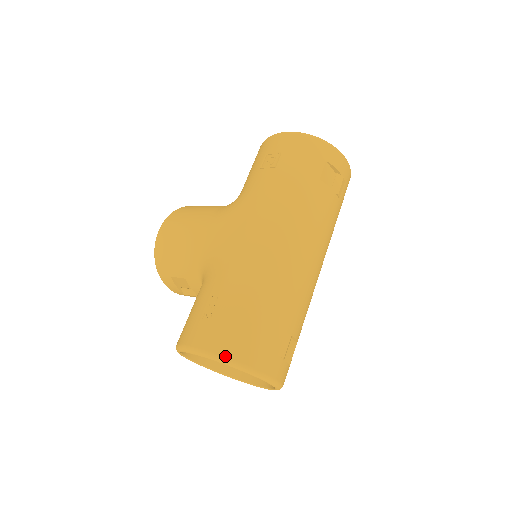
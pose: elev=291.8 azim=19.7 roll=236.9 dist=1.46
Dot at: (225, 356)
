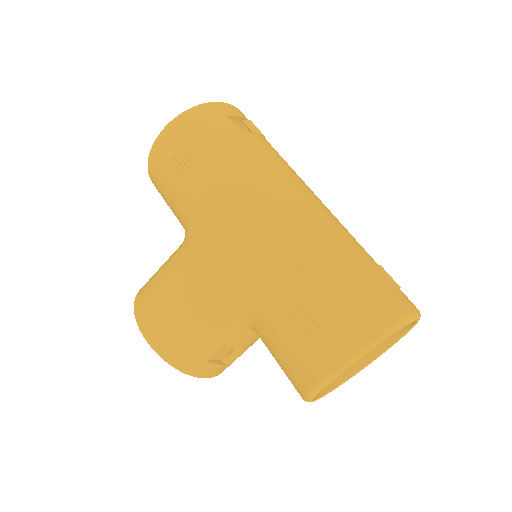
Dot at: (373, 335)
